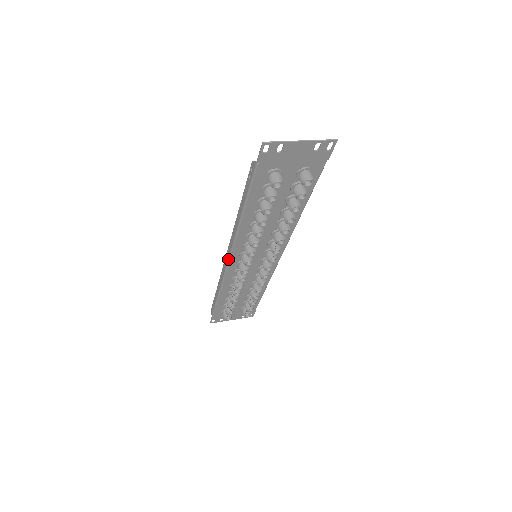
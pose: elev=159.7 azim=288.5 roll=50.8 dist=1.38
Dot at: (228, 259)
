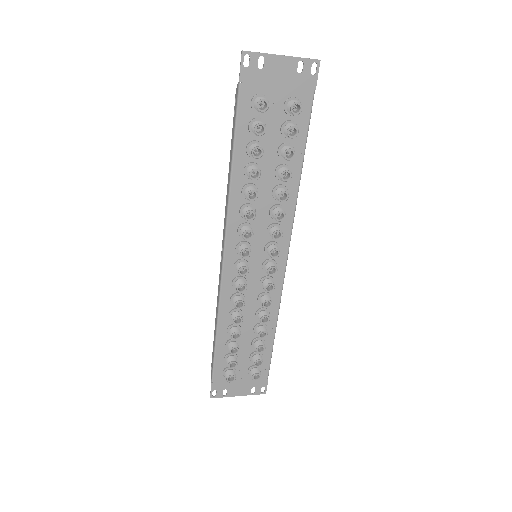
Dot at: (223, 255)
